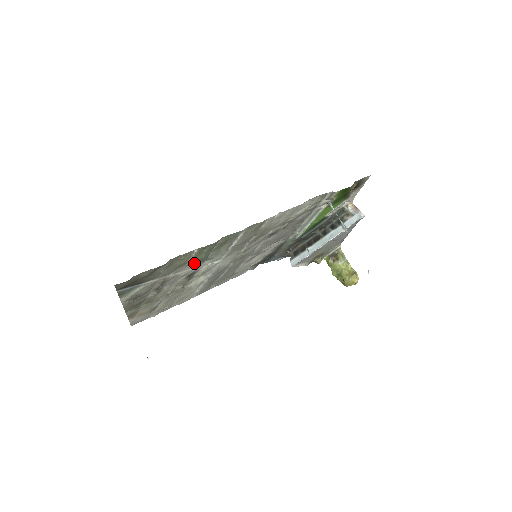
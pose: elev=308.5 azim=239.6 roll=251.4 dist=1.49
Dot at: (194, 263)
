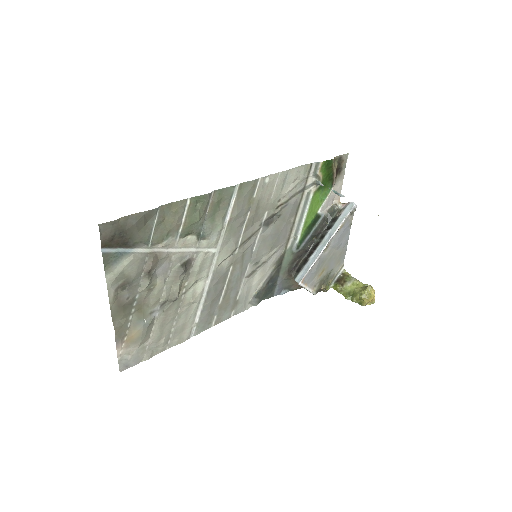
Dot at: (188, 237)
